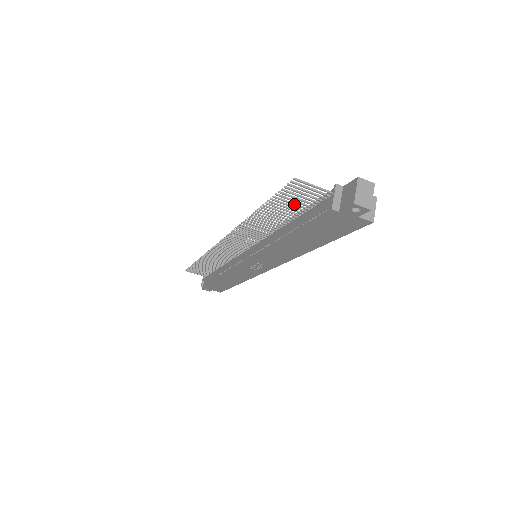
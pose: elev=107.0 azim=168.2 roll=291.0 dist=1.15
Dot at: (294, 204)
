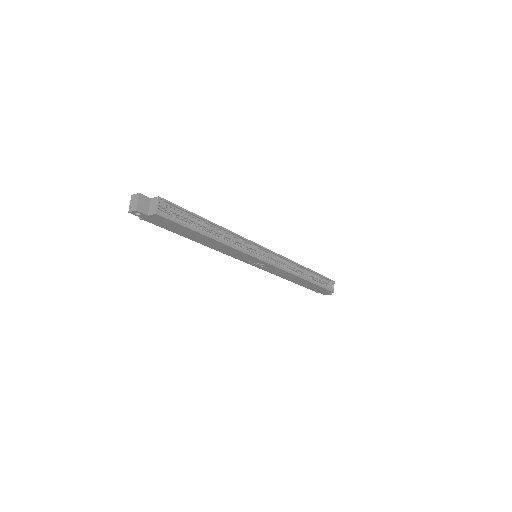
Dot at: occluded
